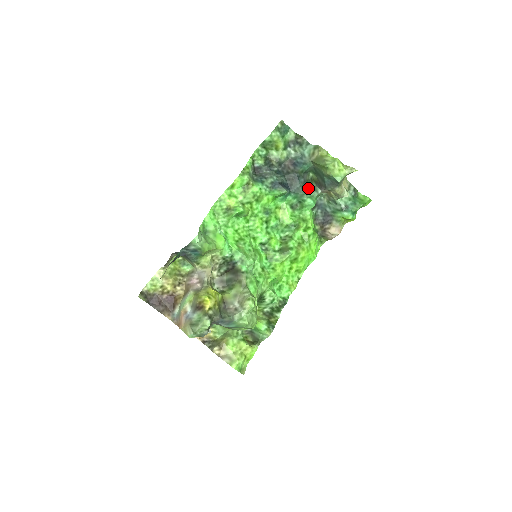
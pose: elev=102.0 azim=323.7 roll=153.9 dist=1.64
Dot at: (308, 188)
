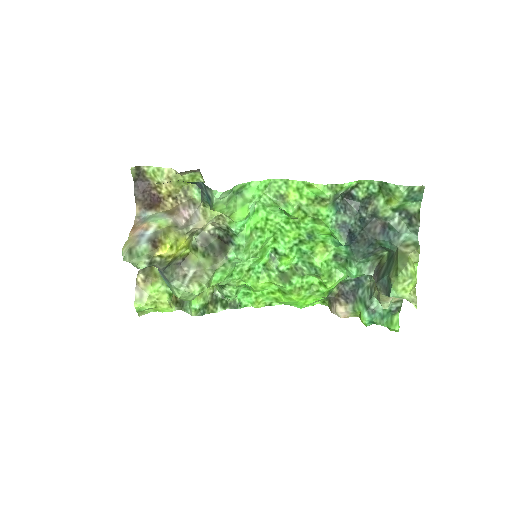
Dot at: (368, 260)
